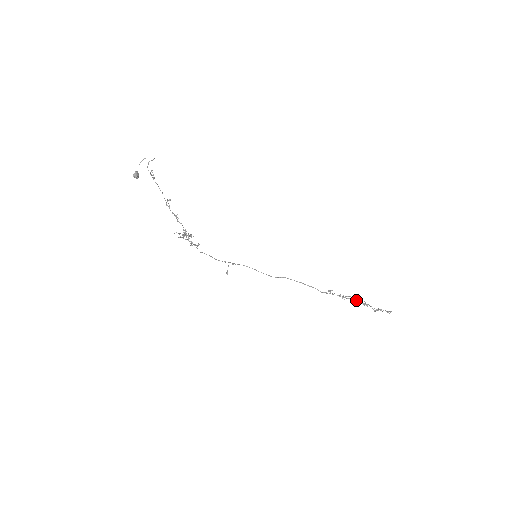
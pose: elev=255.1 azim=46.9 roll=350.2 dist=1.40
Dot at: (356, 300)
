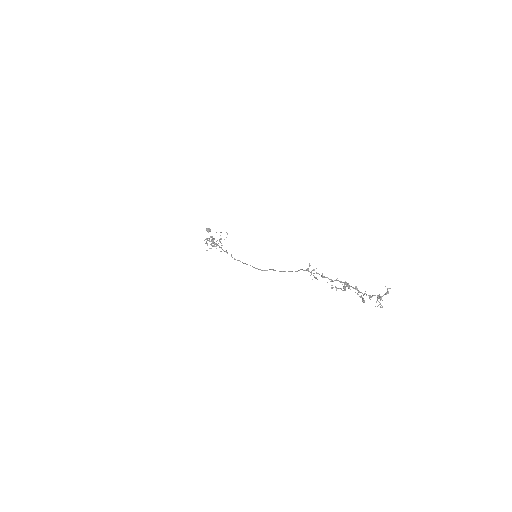
Dot at: (344, 282)
